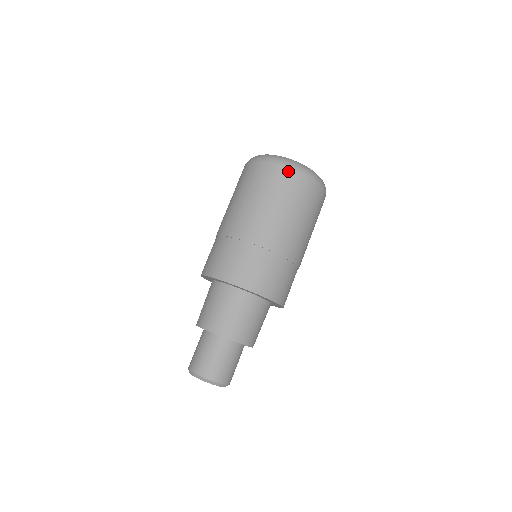
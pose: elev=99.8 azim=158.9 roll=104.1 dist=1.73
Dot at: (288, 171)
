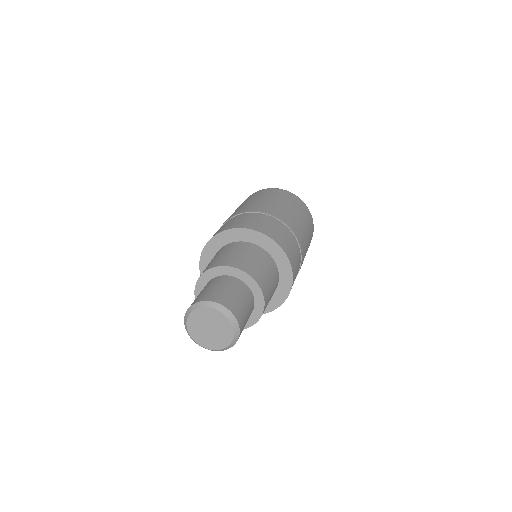
Dot at: (310, 213)
